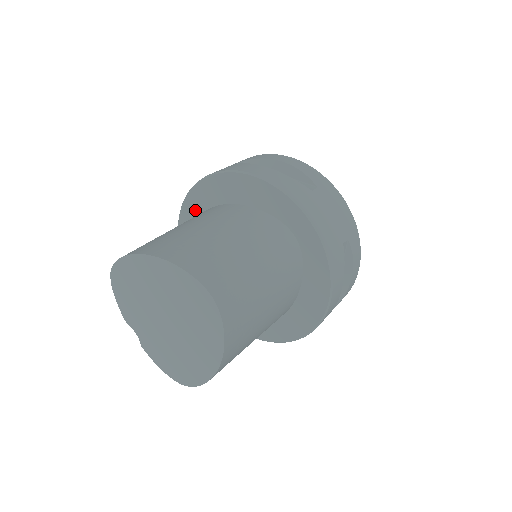
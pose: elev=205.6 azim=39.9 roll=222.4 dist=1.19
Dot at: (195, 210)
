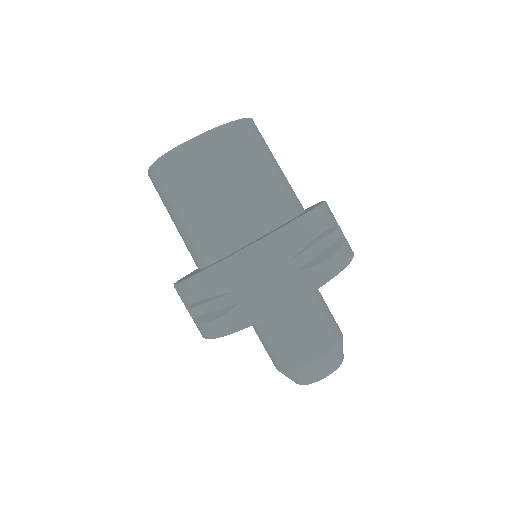
Dot at: occluded
